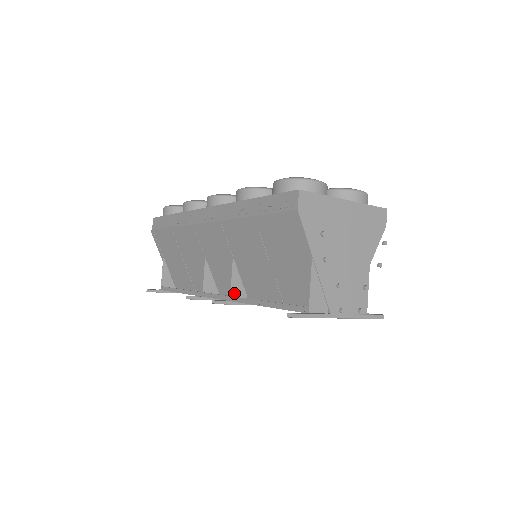
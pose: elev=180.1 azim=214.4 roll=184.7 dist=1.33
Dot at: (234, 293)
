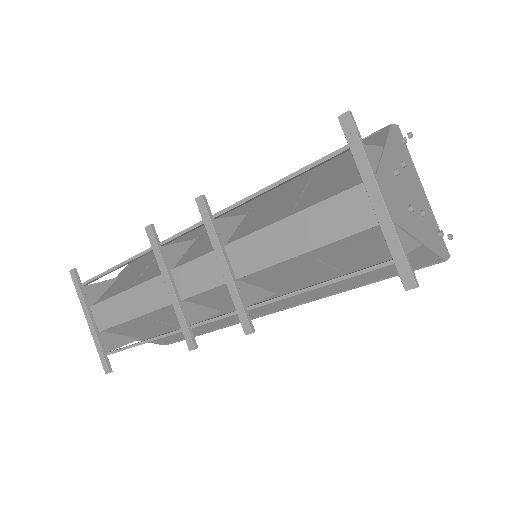
Dot at: (219, 225)
